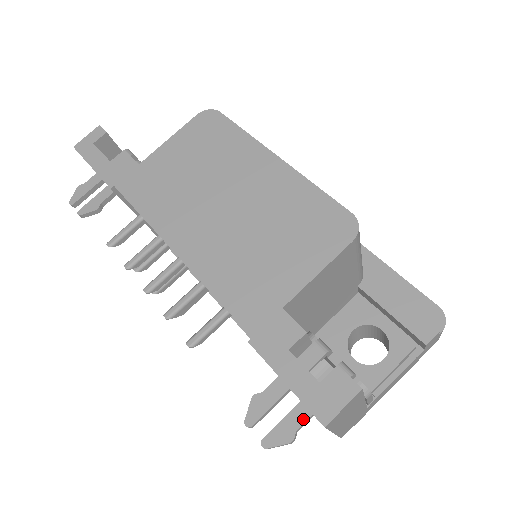
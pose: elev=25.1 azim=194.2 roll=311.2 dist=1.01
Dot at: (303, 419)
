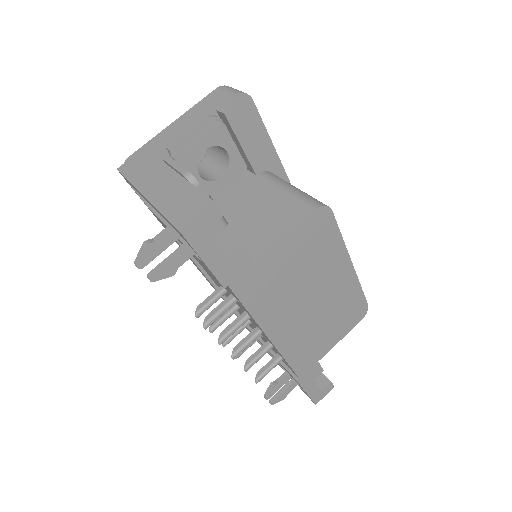
Dot at: occluded
